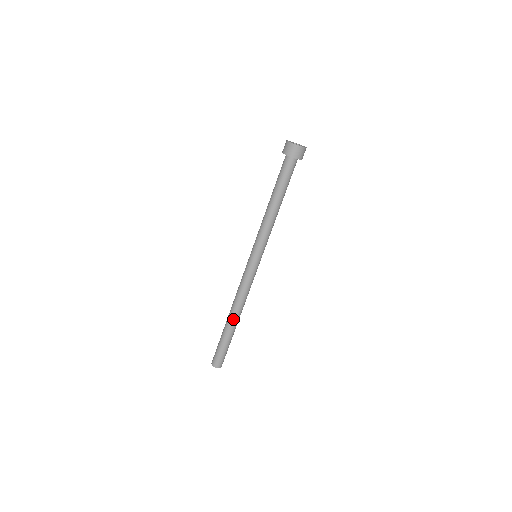
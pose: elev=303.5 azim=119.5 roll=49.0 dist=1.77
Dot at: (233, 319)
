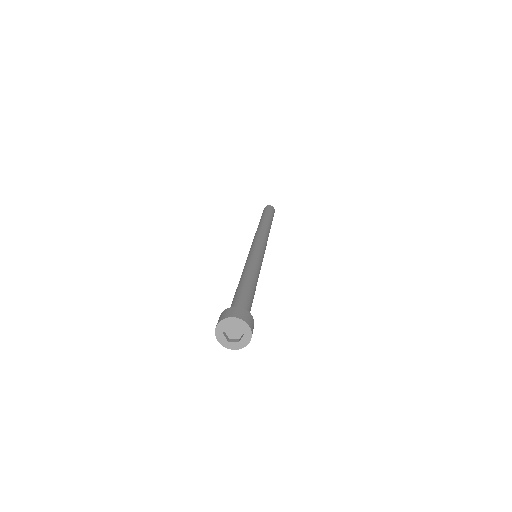
Dot at: occluded
